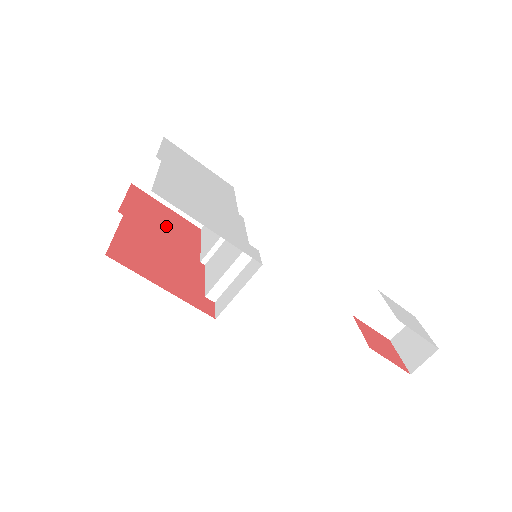
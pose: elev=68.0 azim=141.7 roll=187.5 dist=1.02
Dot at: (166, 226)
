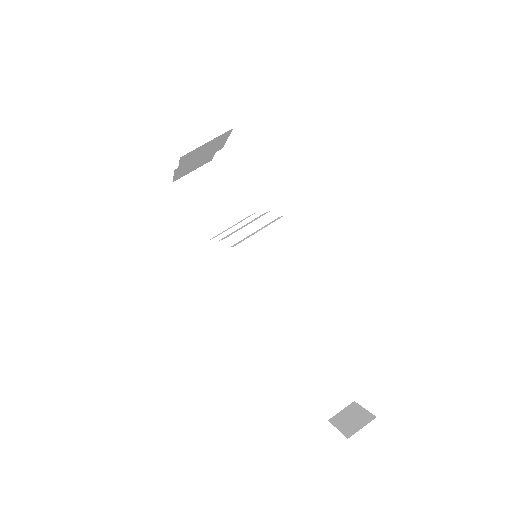
Dot at: occluded
